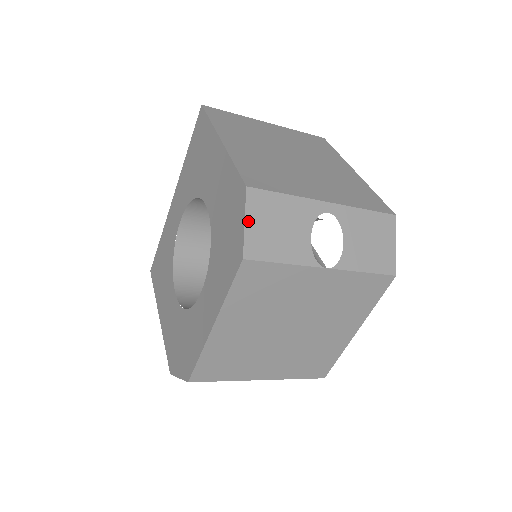
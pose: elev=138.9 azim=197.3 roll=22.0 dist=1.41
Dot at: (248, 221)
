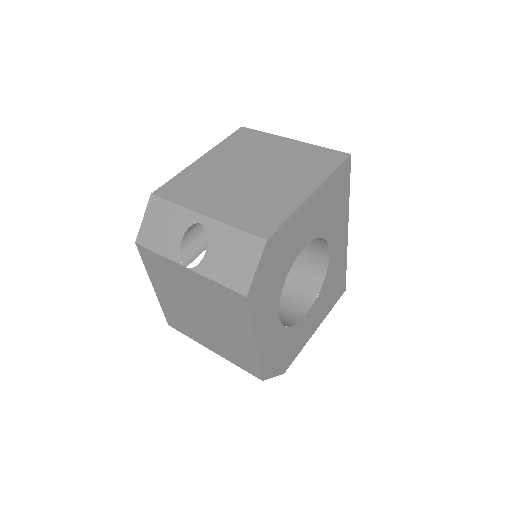
Dot at: (145, 218)
